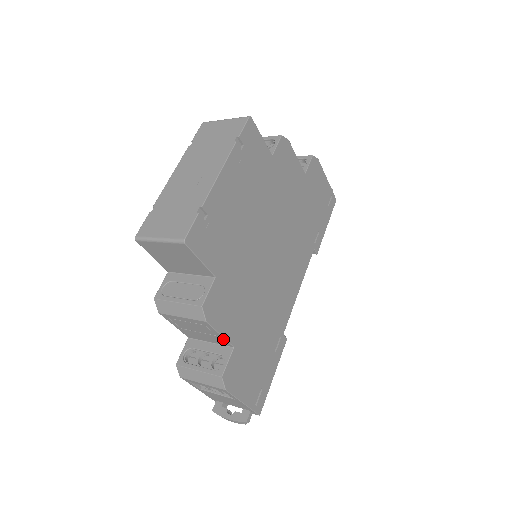
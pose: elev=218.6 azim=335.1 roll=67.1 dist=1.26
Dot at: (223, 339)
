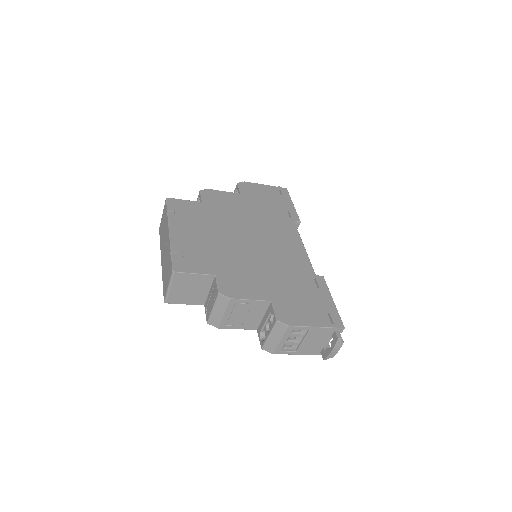
Dot at: (258, 302)
